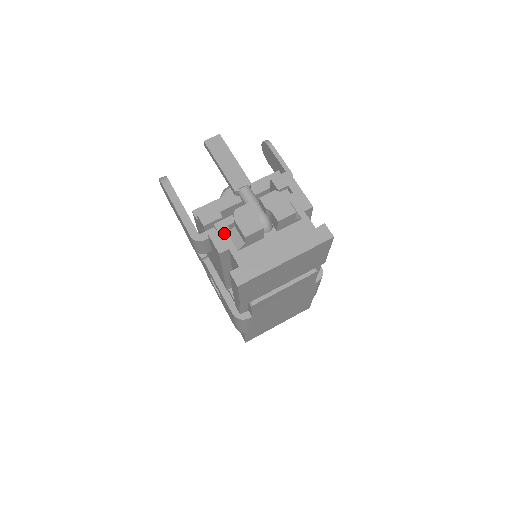
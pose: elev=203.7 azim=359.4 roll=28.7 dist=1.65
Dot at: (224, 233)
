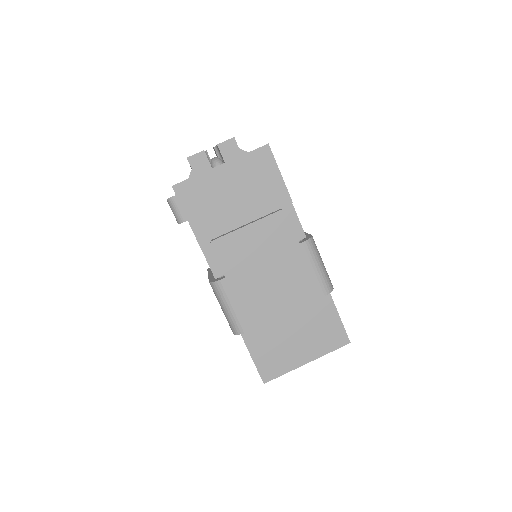
Dot at: occluded
